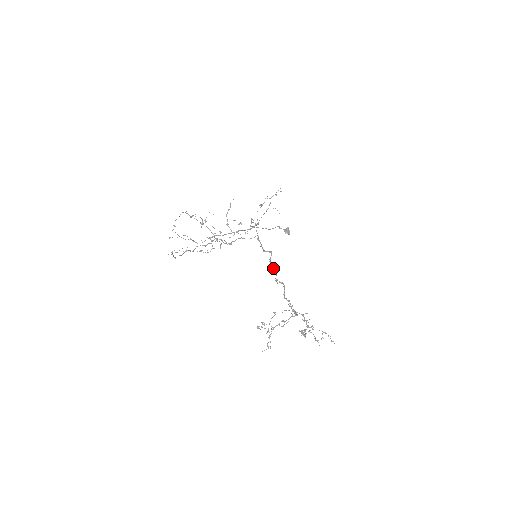
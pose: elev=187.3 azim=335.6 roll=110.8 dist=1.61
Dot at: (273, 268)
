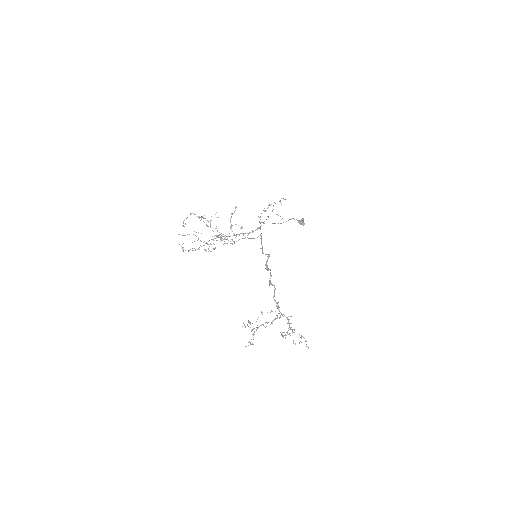
Dot at: (268, 270)
